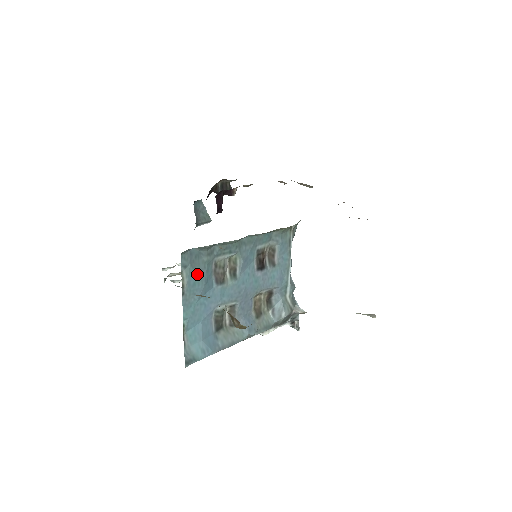
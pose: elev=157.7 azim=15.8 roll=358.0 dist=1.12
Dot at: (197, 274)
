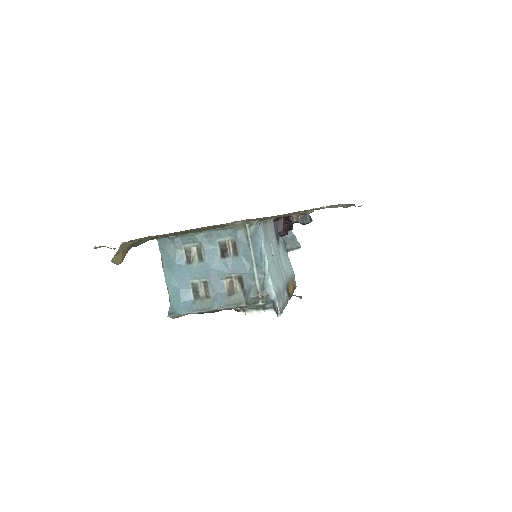
Dot at: (170, 254)
